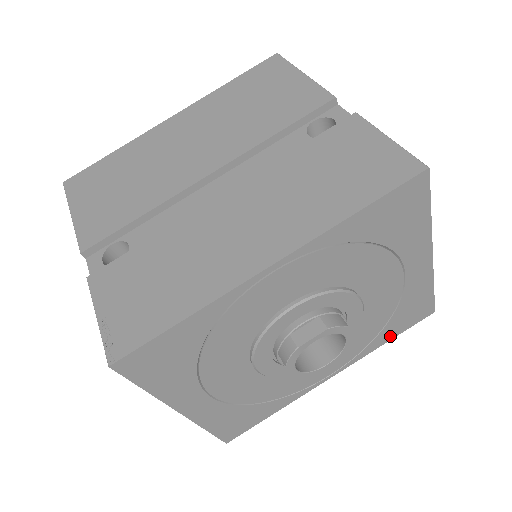
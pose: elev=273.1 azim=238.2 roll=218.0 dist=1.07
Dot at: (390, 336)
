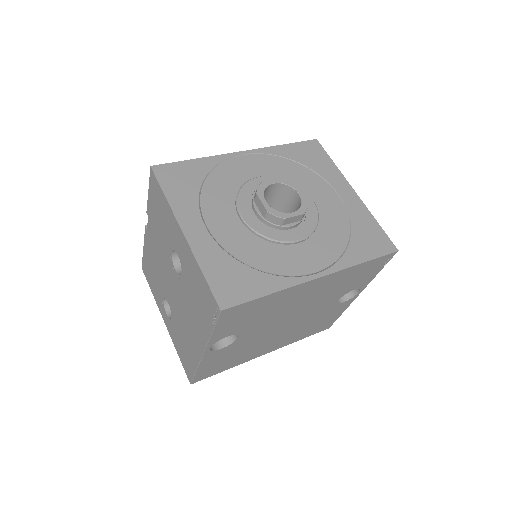
Dot at: (363, 256)
